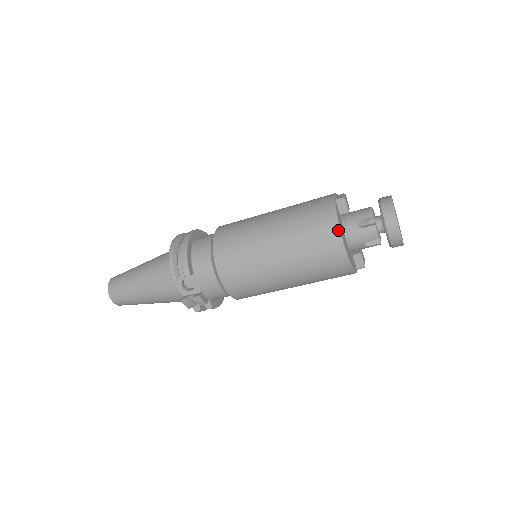
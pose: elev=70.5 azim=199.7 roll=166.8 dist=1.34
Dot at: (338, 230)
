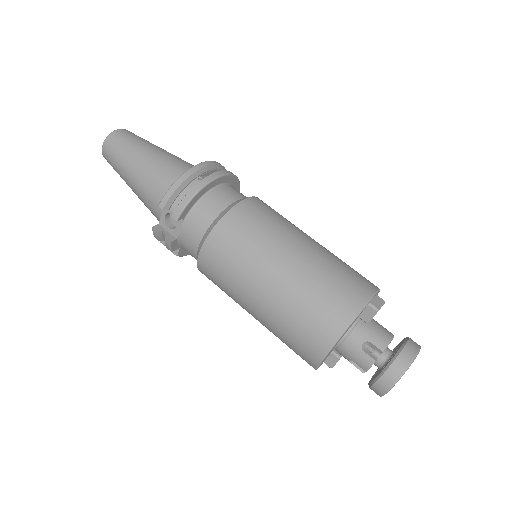
Dot at: (337, 337)
